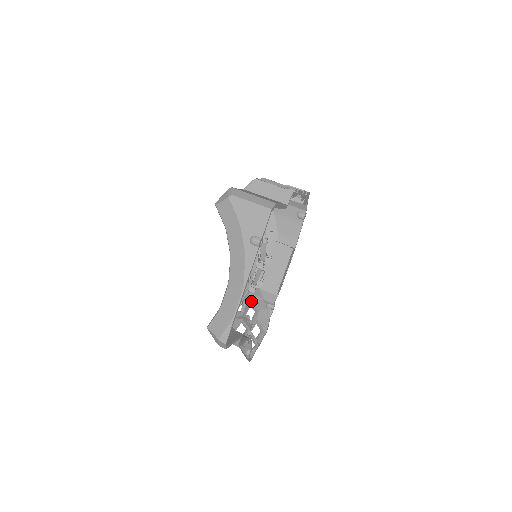
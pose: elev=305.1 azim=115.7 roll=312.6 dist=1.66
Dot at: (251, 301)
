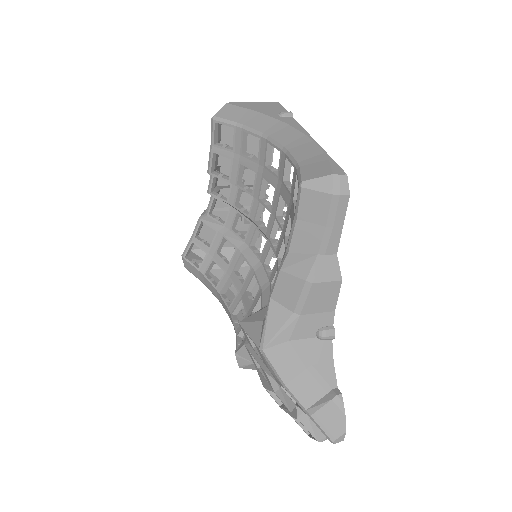
Dot at: occluded
